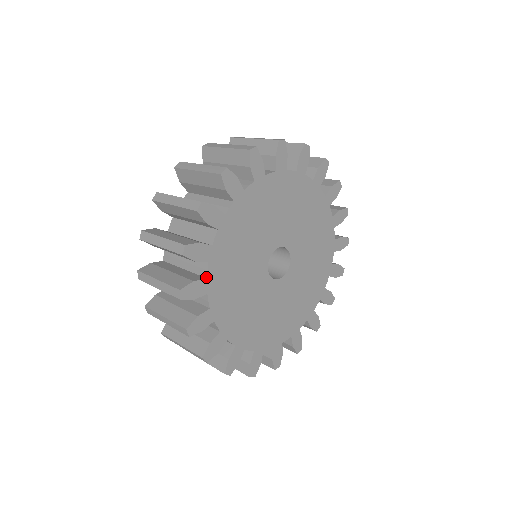
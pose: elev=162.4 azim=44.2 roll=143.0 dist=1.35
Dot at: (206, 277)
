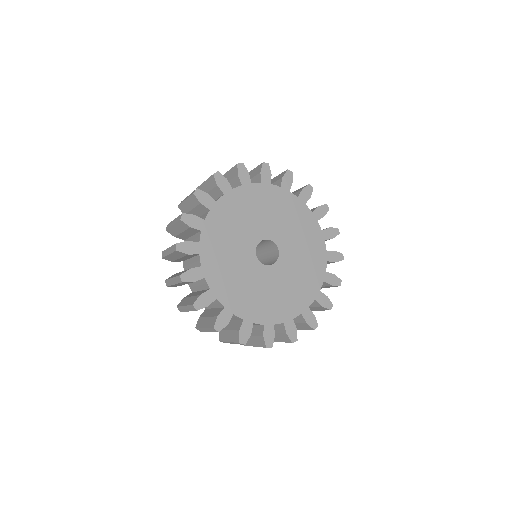
Dot at: (199, 242)
